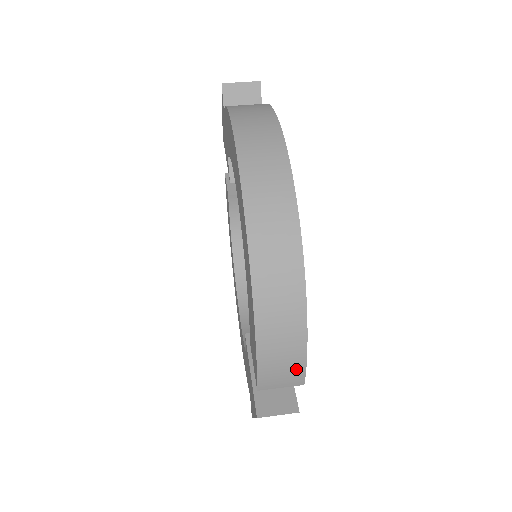
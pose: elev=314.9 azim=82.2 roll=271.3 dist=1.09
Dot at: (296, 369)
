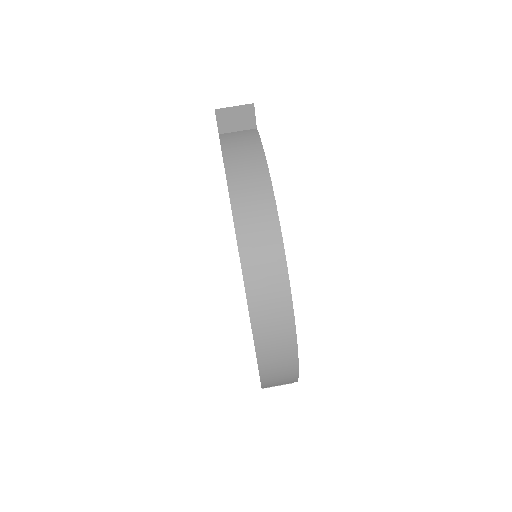
Dot at: (290, 381)
